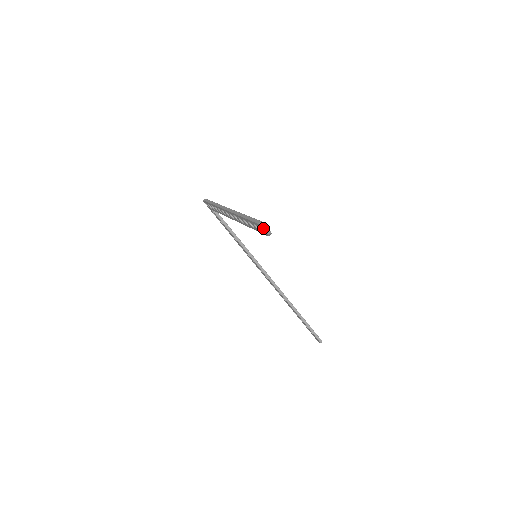
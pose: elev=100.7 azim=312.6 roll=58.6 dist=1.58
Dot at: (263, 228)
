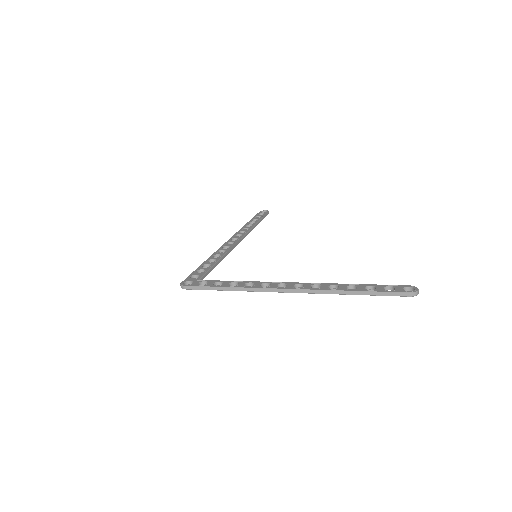
Dot at: occluded
